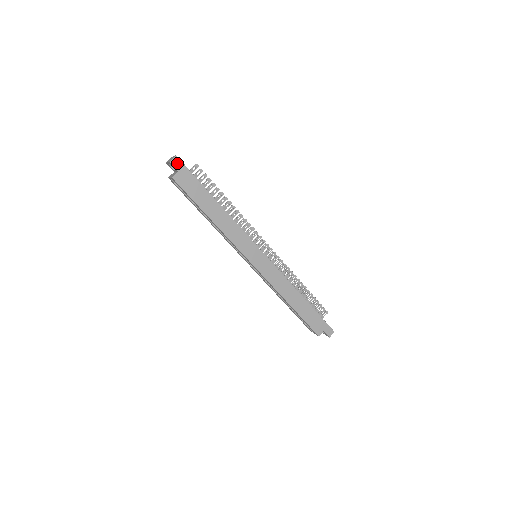
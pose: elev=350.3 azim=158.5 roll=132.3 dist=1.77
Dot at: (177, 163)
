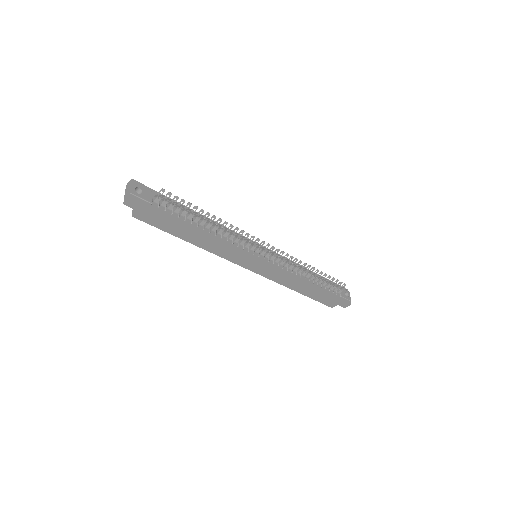
Dot at: (133, 204)
